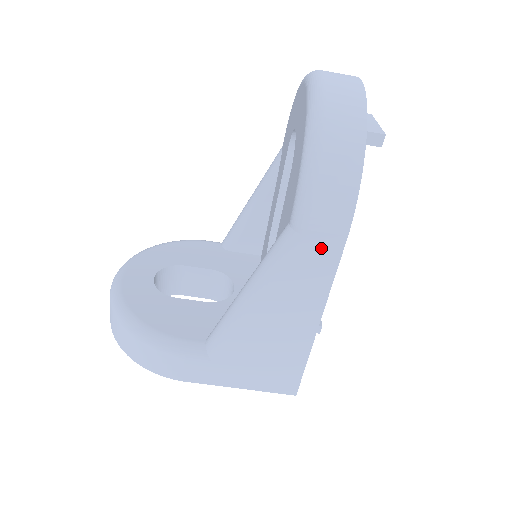
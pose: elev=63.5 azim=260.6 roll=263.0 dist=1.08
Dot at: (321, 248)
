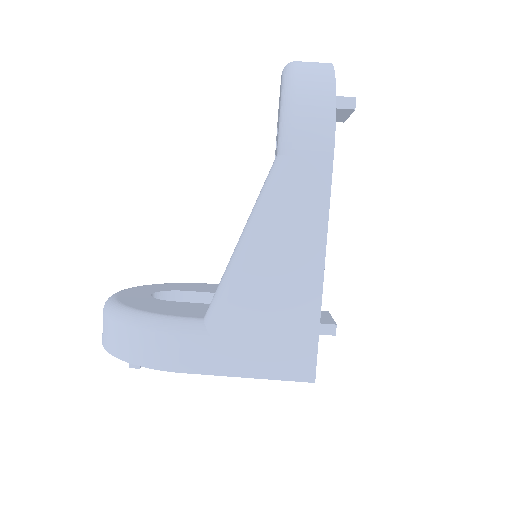
Dot at: (310, 169)
